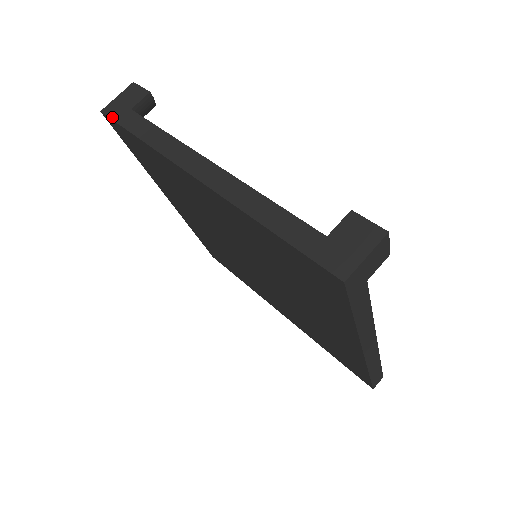
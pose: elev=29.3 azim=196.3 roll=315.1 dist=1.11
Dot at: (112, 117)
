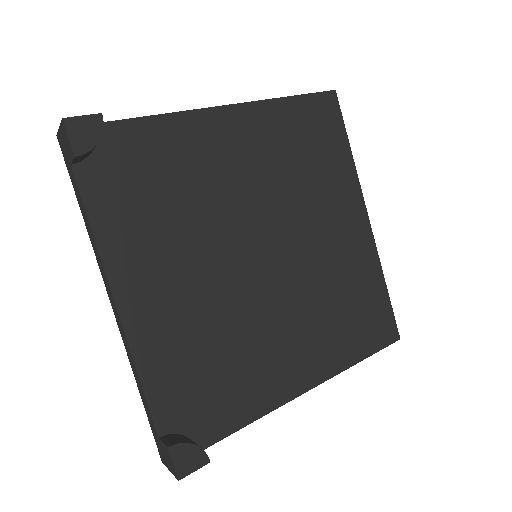
Dot at: (64, 158)
